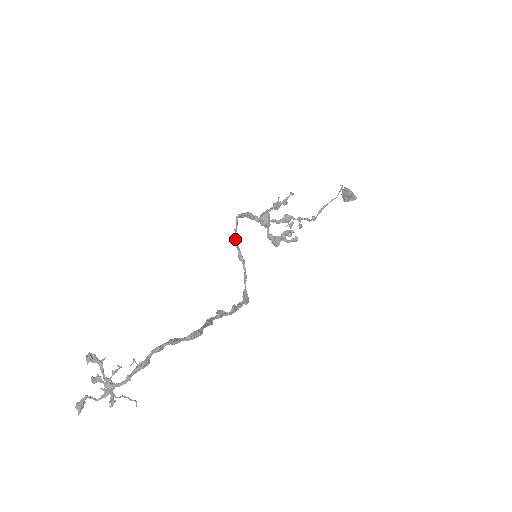
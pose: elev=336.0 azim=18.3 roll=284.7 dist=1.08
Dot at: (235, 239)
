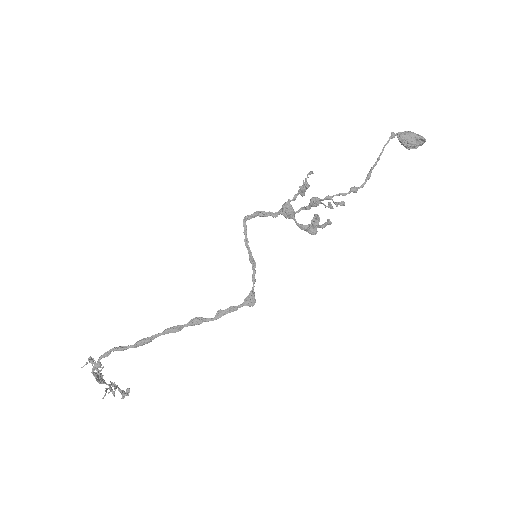
Dot at: (245, 242)
